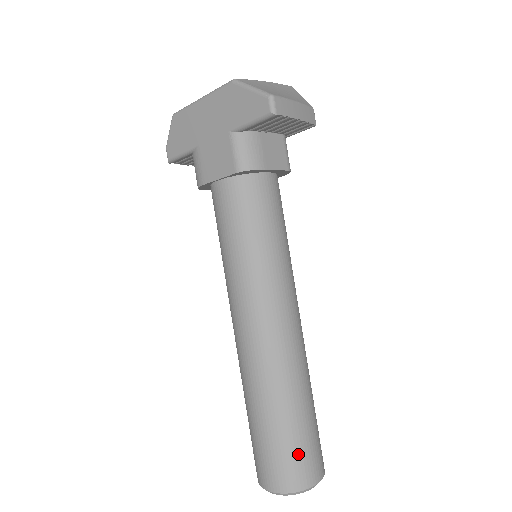
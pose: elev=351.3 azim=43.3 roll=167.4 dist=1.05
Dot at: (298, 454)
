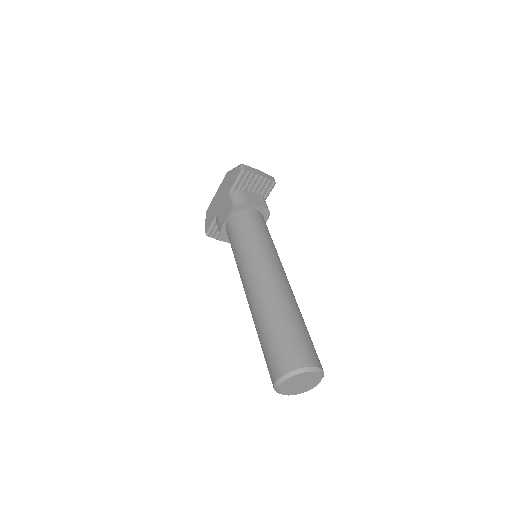
Dot at: (292, 345)
